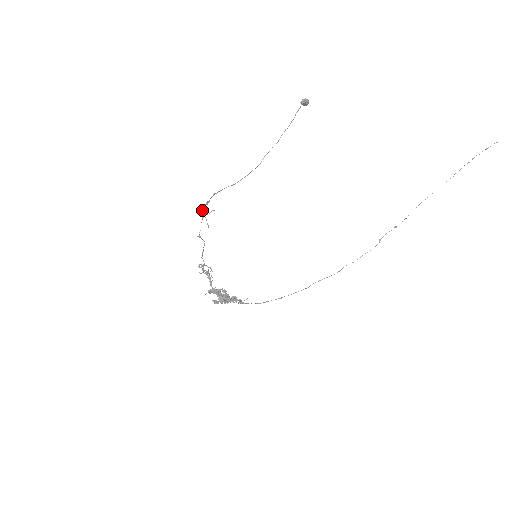
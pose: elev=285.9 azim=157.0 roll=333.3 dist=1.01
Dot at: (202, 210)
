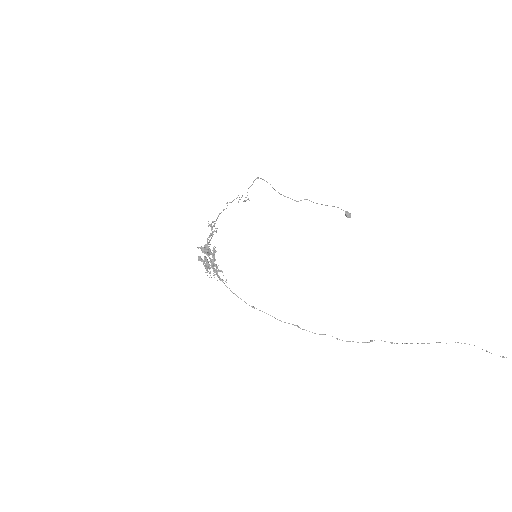
Dot at: (240, 199)
